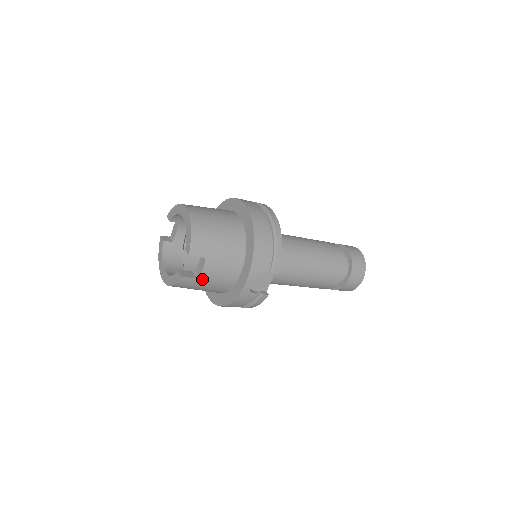
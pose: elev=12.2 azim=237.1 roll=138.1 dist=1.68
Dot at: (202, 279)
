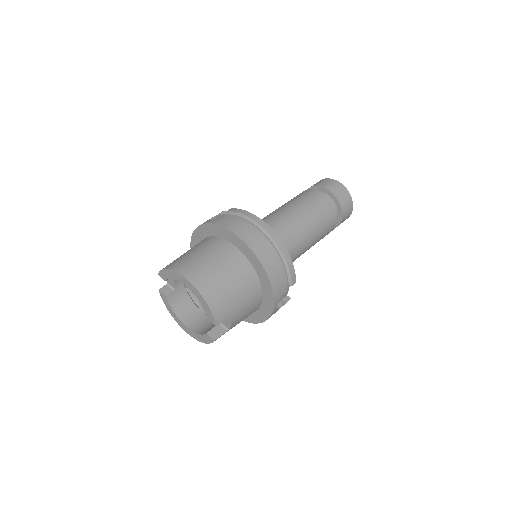
Dot at: occluded
